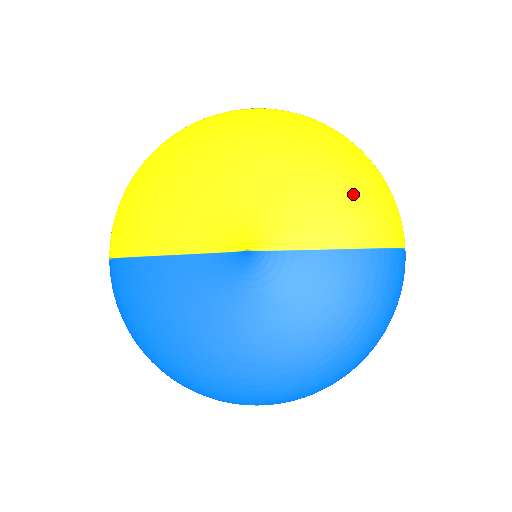
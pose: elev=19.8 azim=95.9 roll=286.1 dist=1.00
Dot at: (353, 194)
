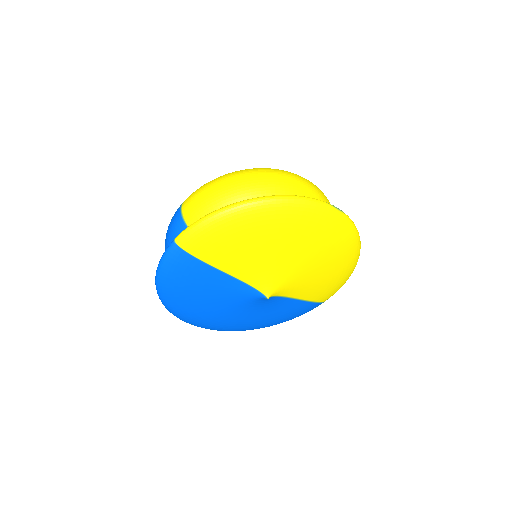
Dot at: (334, 282)
